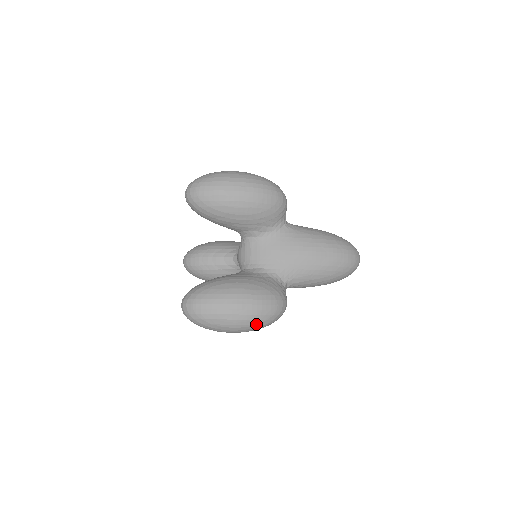
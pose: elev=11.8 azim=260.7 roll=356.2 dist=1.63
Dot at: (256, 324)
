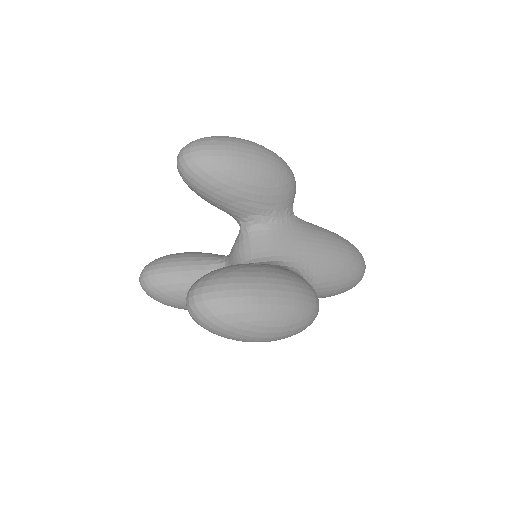
Dot at: (296, 323)
